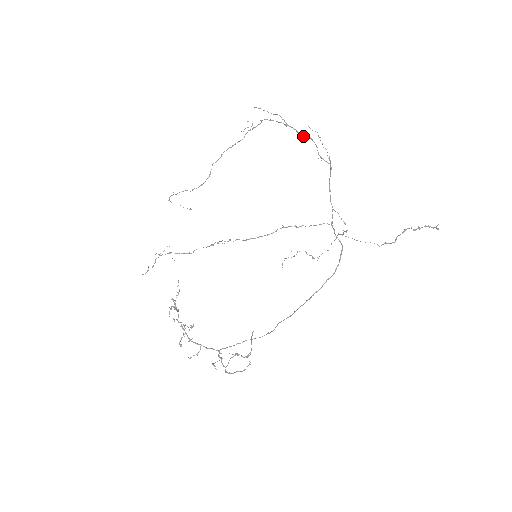
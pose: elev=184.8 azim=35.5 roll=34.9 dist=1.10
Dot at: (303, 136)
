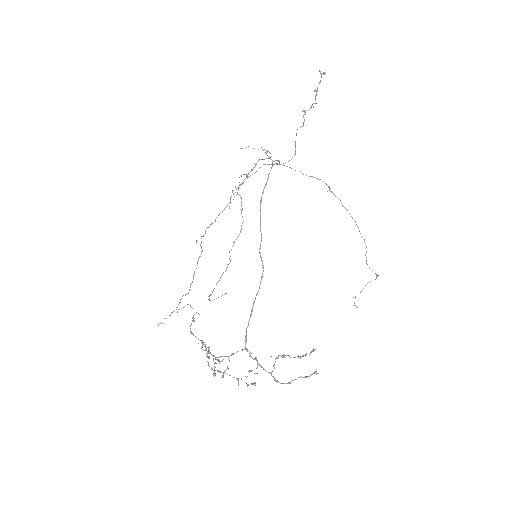
Dot at: (255, 166)
